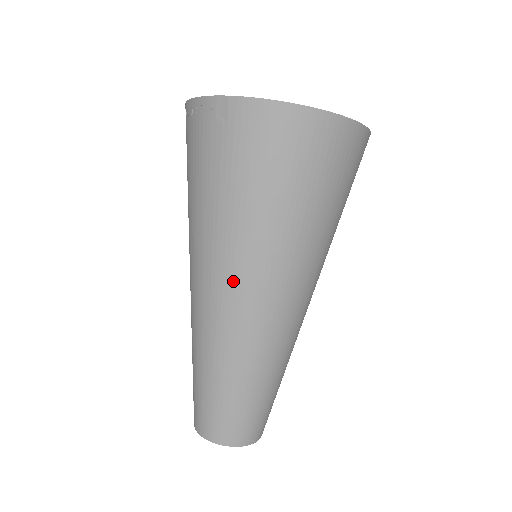
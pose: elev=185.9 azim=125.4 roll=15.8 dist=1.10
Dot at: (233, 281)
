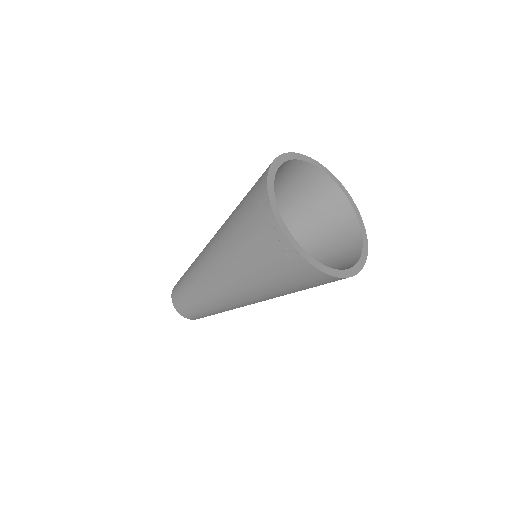
Dot at: (240, 295)
